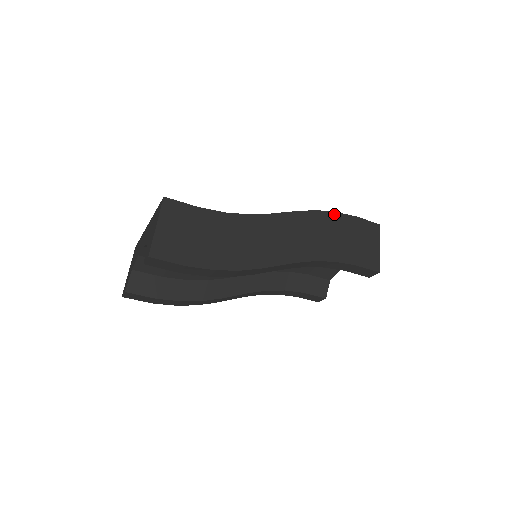
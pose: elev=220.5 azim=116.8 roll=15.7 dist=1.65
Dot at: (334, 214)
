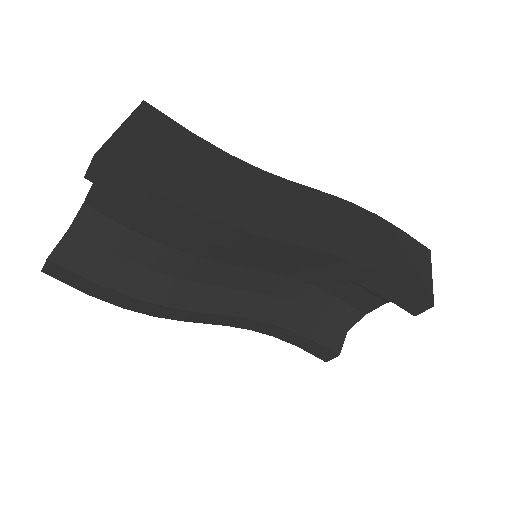
Dot at: (374, 216)
